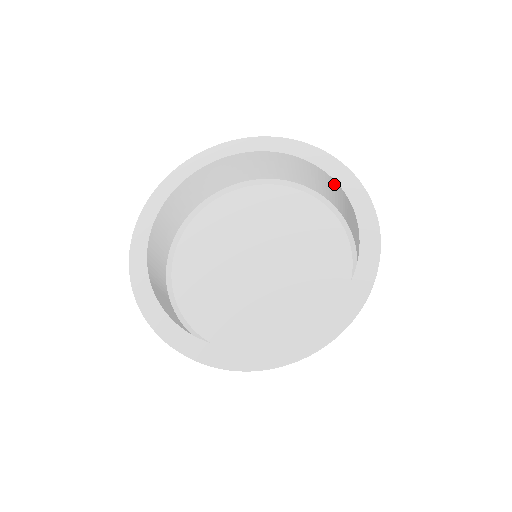
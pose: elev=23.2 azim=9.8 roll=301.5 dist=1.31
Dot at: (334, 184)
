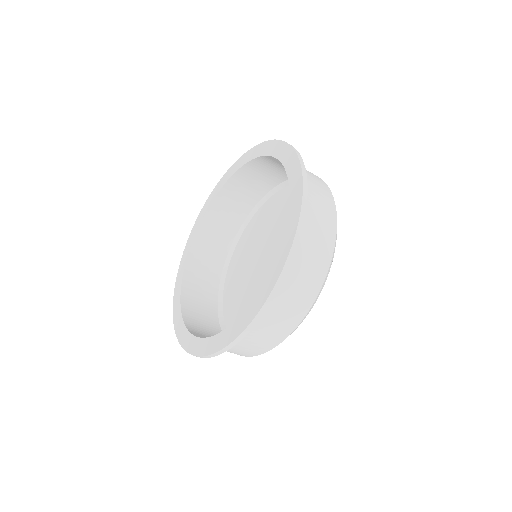
Dot at: occluded
